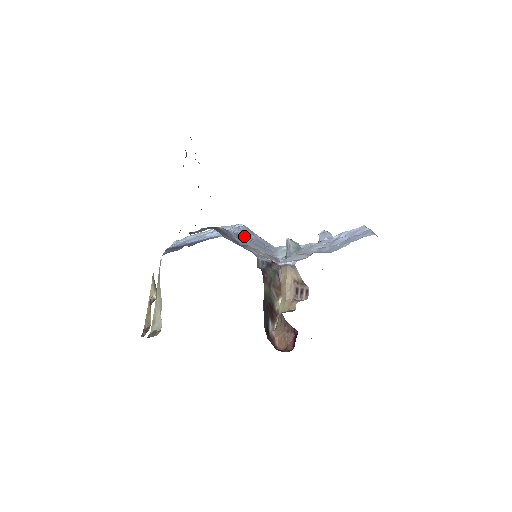
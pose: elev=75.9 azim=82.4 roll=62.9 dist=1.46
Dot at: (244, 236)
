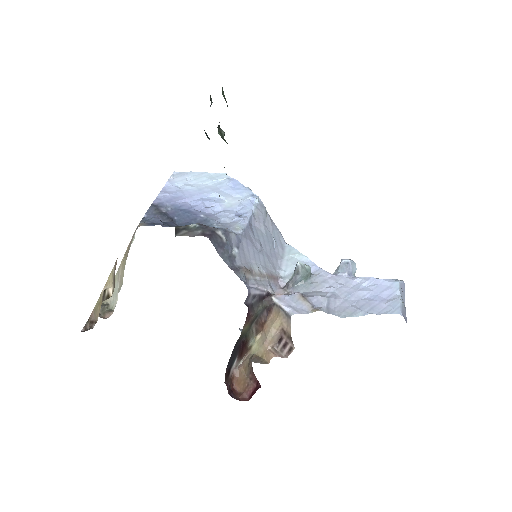
Dot at: (250, 232)
